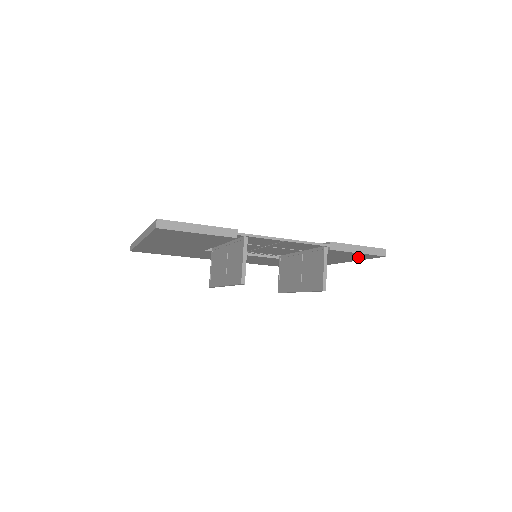
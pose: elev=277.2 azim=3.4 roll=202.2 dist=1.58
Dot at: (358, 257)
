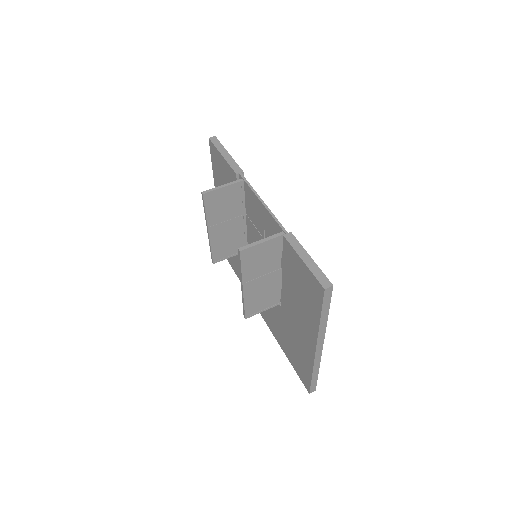
Dot at: (312, 295)
